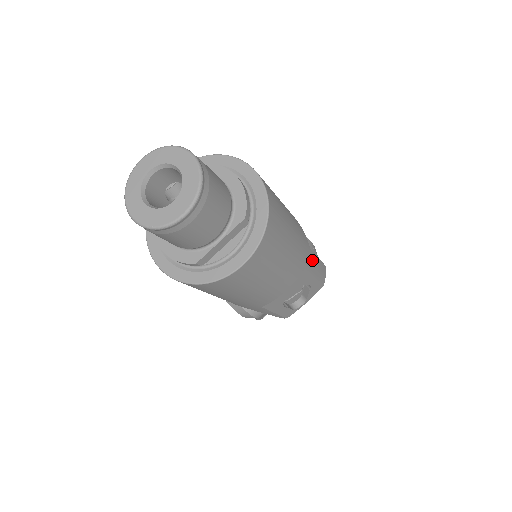
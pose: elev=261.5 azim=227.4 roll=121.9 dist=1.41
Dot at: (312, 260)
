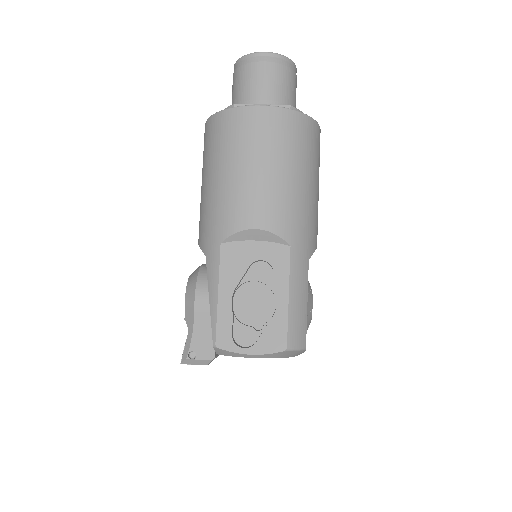
Dot at: (302, 270)
